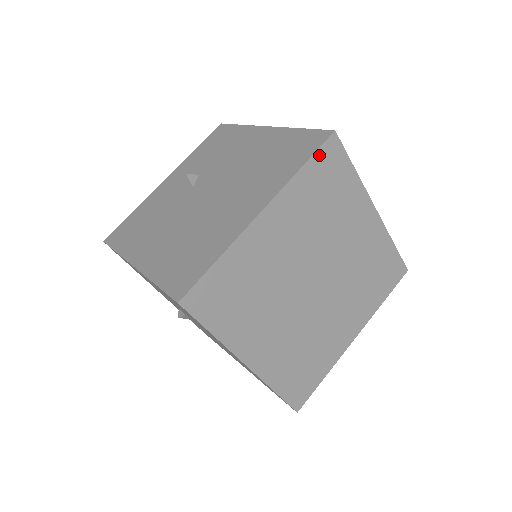
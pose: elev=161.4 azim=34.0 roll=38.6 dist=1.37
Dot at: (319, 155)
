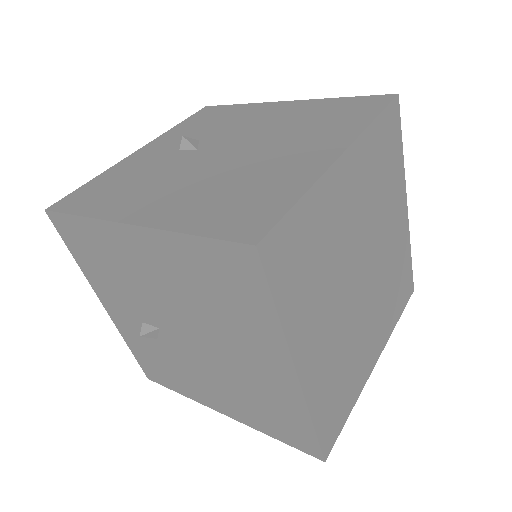
Dot at: (386, 114)
